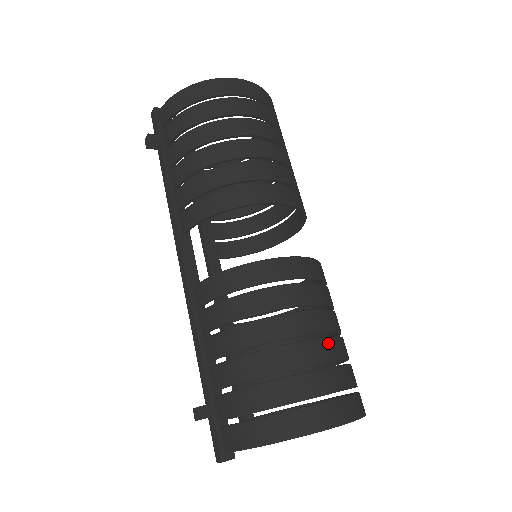
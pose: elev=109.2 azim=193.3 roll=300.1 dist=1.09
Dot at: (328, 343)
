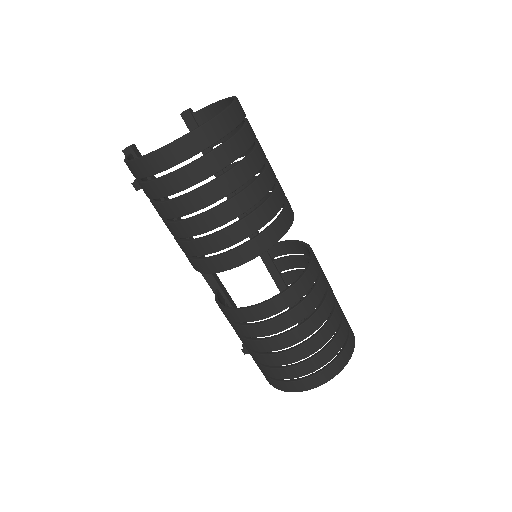
Dot at: (297, 351)
